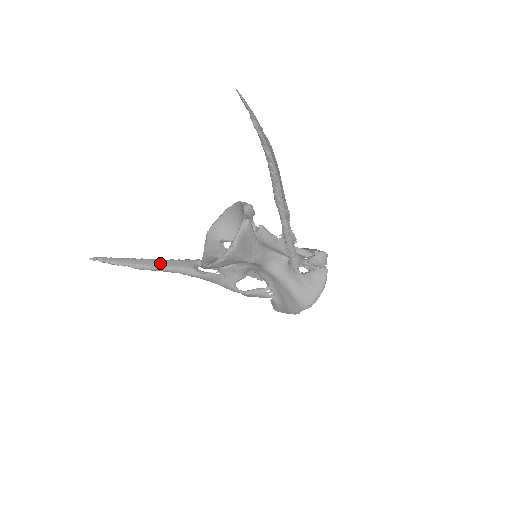
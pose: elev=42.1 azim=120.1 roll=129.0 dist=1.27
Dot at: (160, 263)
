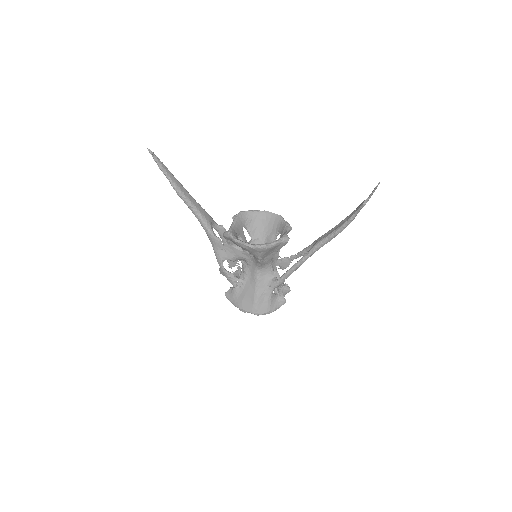
Dot at: (193, 201)
